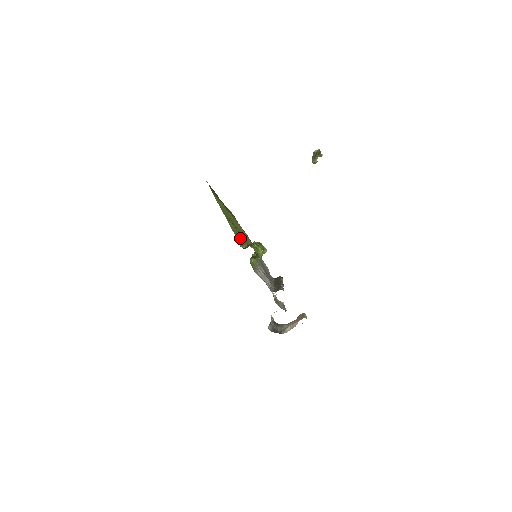
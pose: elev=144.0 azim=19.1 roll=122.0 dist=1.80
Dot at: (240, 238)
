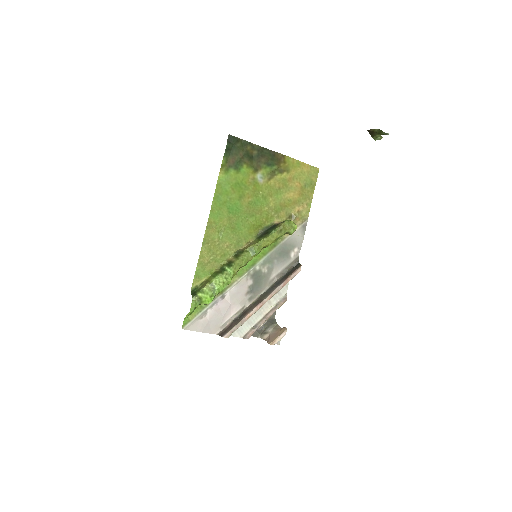
Dot at: (228, 246)
